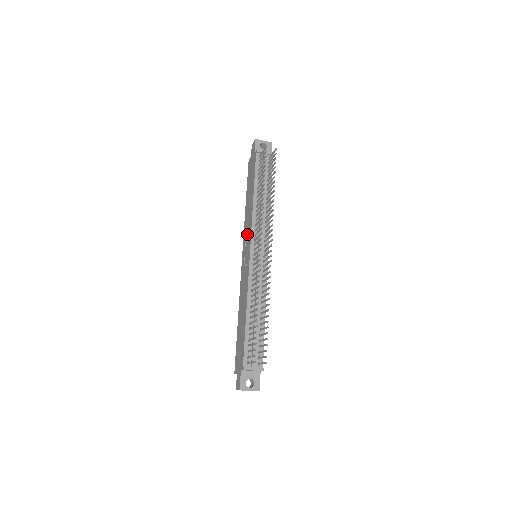
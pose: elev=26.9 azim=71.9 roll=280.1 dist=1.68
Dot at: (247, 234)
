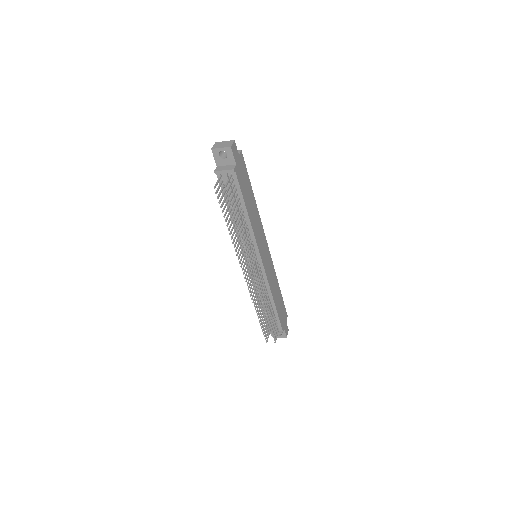
Dot at: occluded
